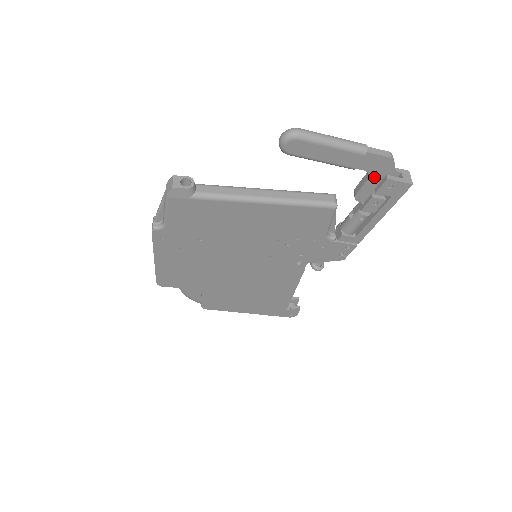
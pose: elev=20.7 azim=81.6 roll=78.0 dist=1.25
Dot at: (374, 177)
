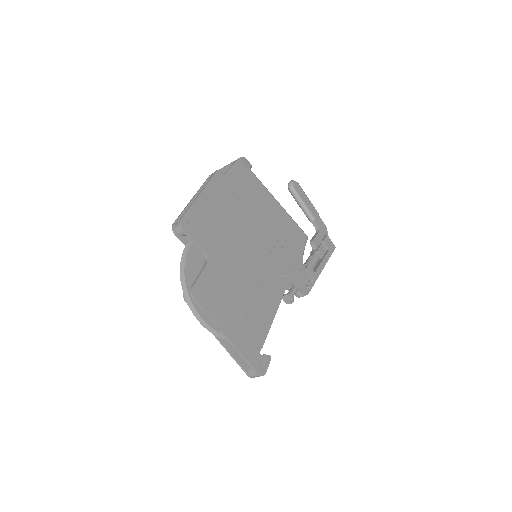
Dot at: (321, 233)
